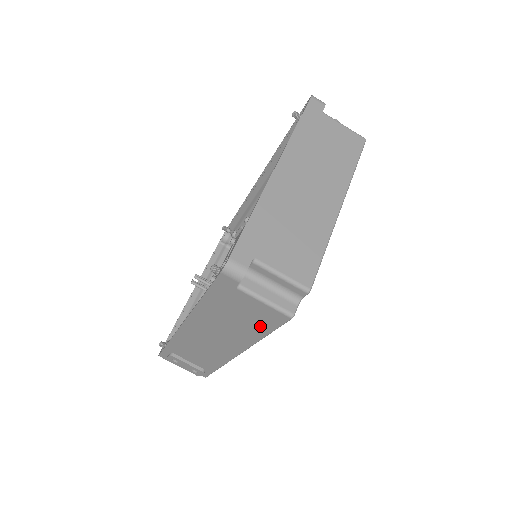
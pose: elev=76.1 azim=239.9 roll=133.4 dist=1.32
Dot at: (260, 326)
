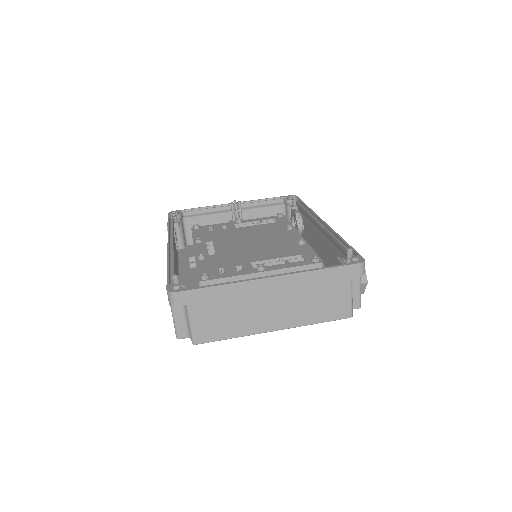
Dot at: occluded
